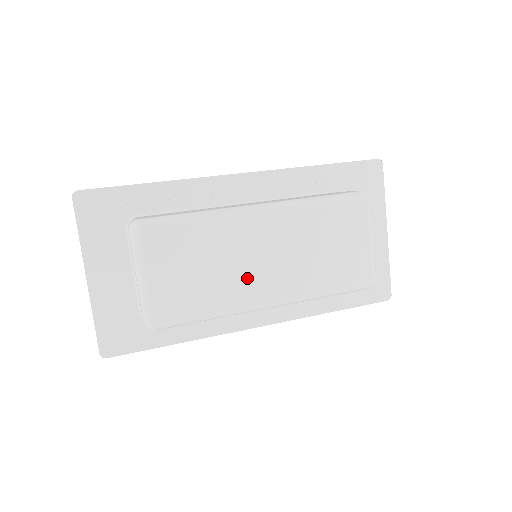
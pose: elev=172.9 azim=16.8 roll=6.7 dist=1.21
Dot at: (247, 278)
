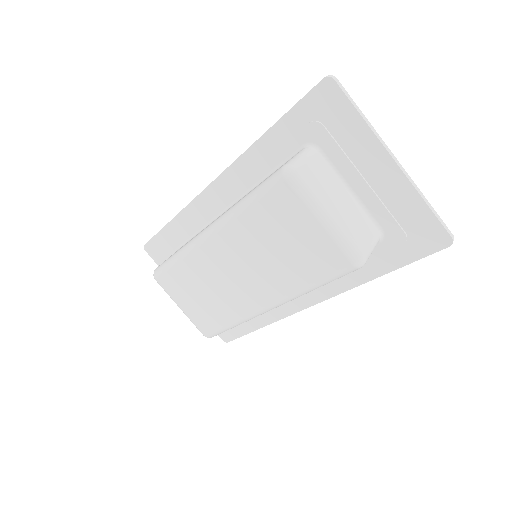
Dot at: (235, 293)
